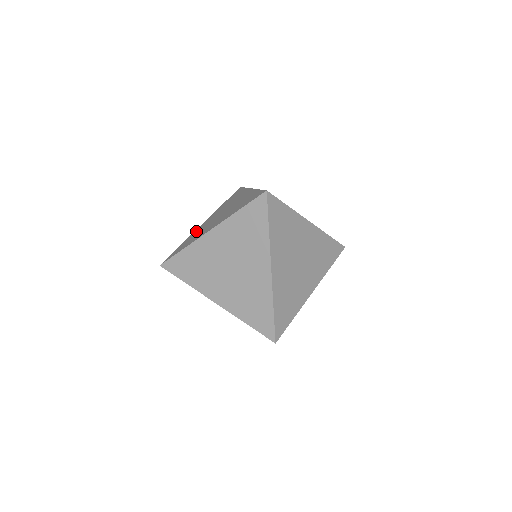
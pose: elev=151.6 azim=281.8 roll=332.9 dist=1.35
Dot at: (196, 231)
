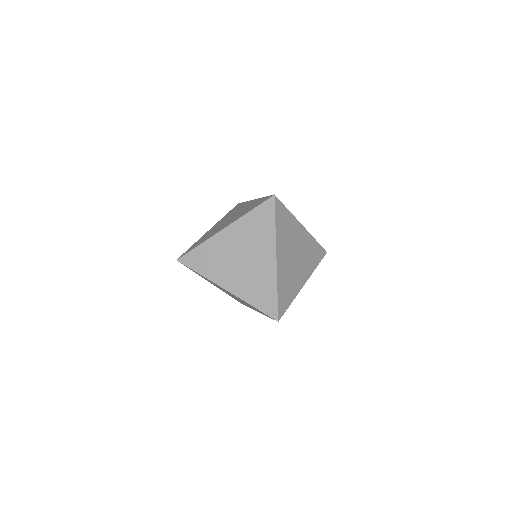
Dot at: (206, 234)
